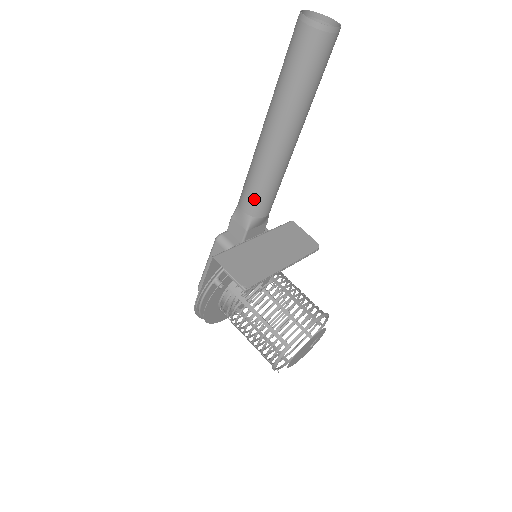
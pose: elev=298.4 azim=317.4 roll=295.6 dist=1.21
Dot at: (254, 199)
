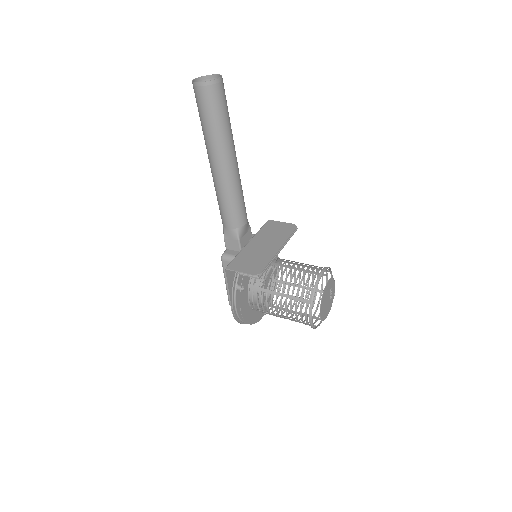
Dot at: (231, 215)
